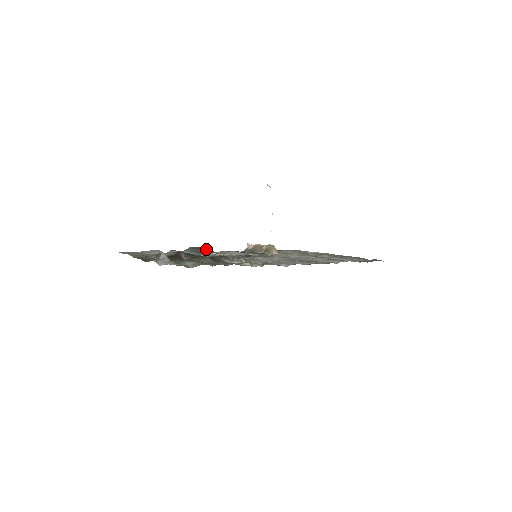
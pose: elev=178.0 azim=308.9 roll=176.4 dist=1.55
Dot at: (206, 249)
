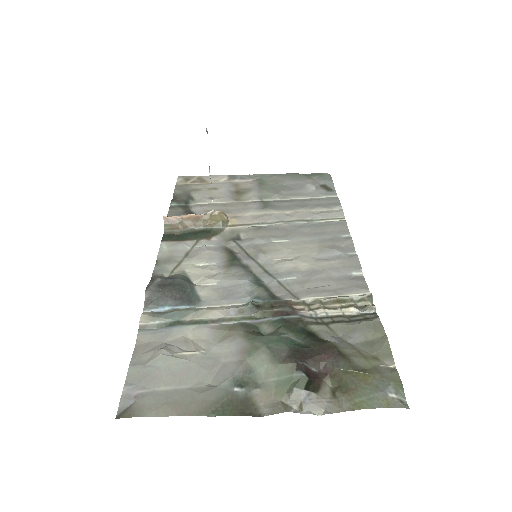
Dot at: (182, 283)
